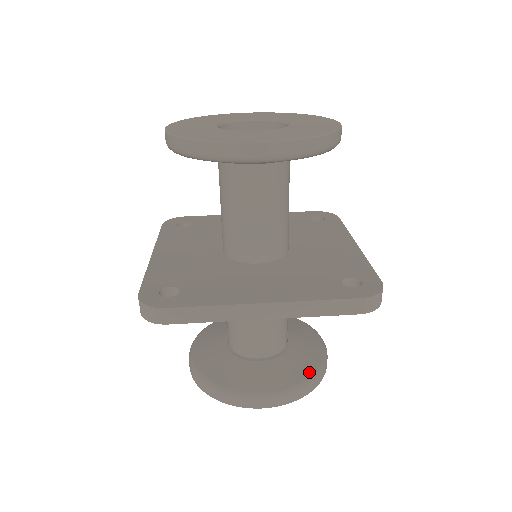
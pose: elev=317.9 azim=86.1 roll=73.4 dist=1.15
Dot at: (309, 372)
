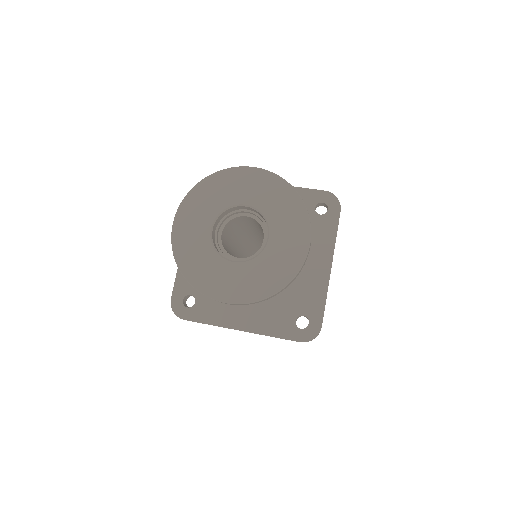
Dot at: occluded
